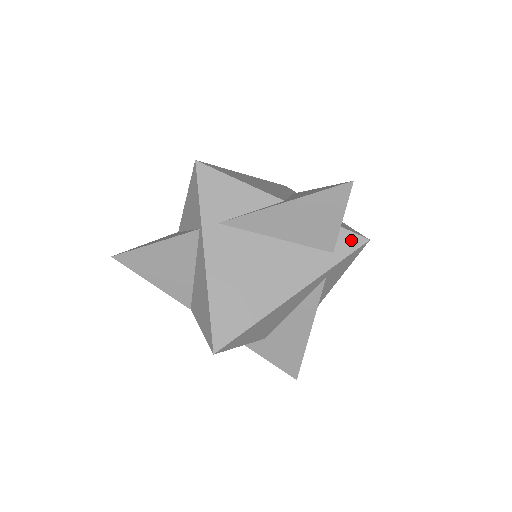
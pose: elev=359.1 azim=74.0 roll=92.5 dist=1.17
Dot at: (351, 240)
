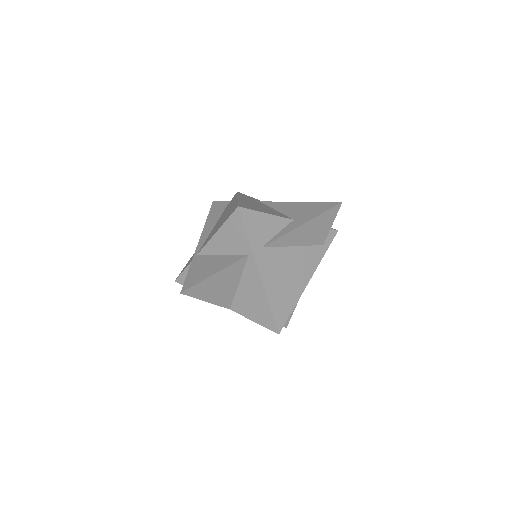
Dot at: (330, 234)
